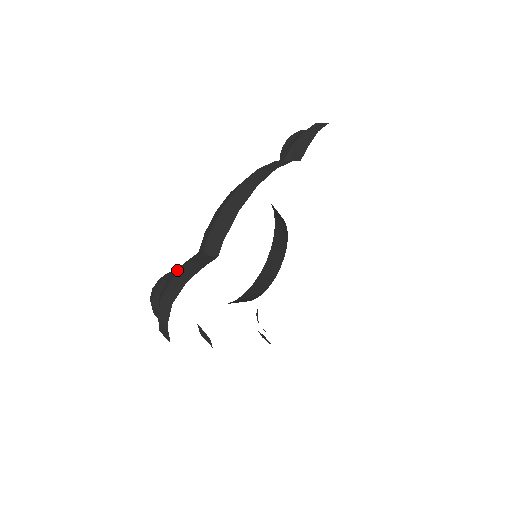
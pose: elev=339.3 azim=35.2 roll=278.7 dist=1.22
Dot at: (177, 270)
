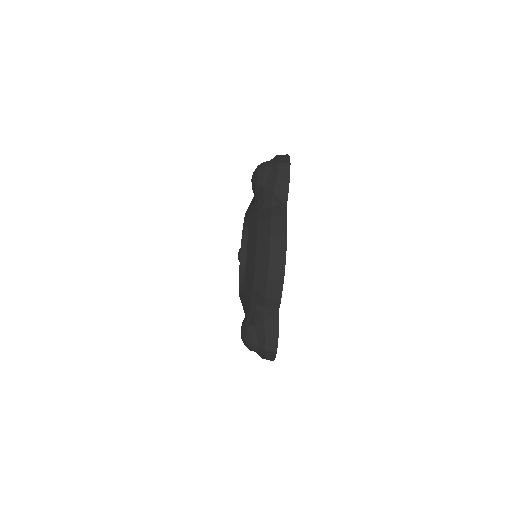
Dot at: (259, 328)
